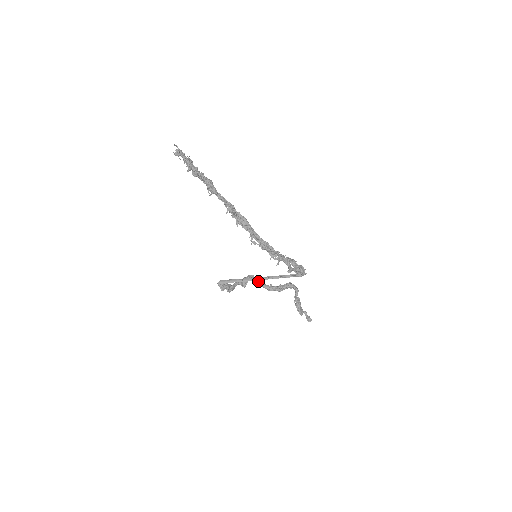
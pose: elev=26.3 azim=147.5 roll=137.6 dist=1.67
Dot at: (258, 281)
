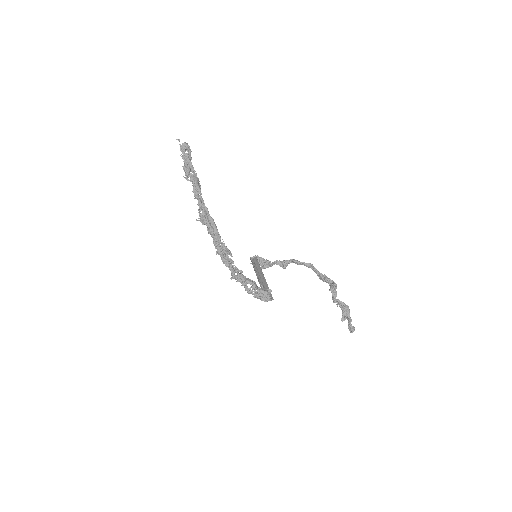
Dot at: (309, 266)
